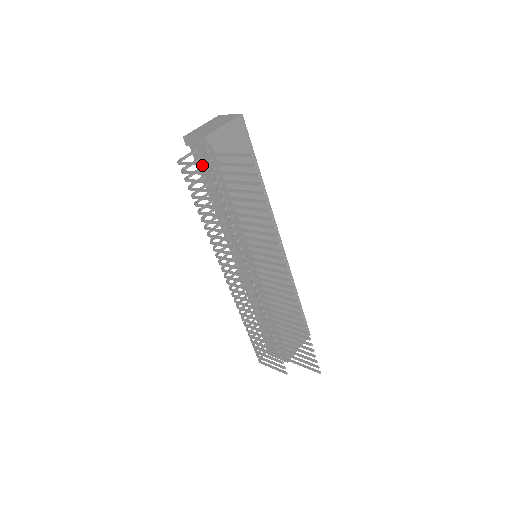
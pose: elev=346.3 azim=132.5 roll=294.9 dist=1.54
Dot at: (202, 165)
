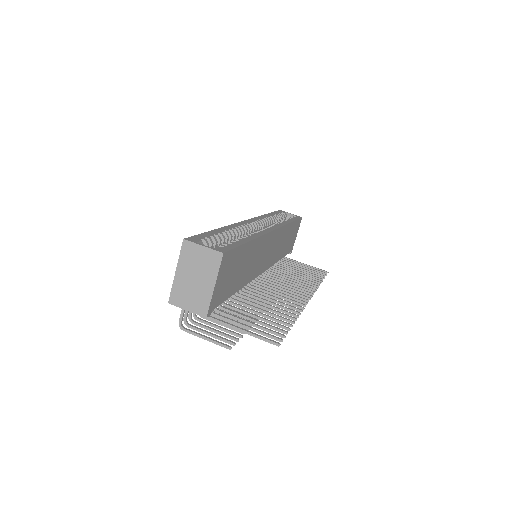
Dot at: (220, 345)
